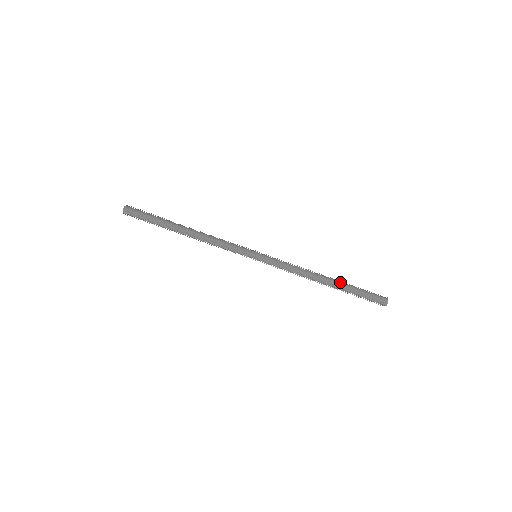
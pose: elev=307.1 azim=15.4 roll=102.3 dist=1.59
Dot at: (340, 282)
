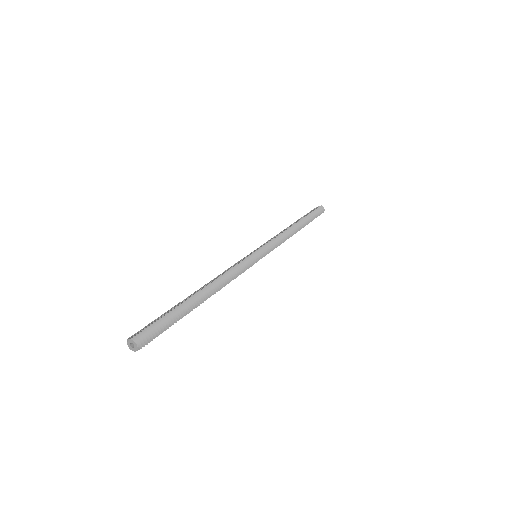
Dot at: (303, 221)
